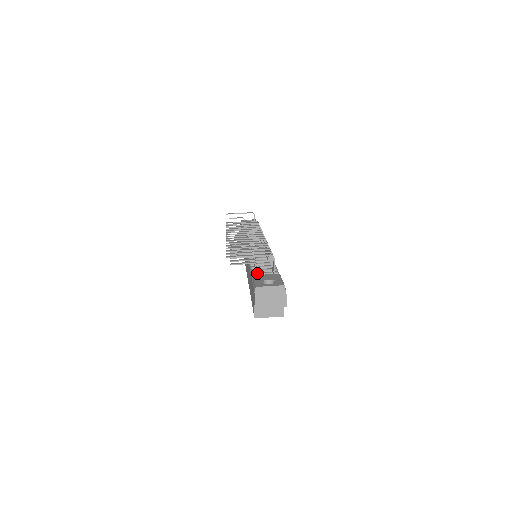
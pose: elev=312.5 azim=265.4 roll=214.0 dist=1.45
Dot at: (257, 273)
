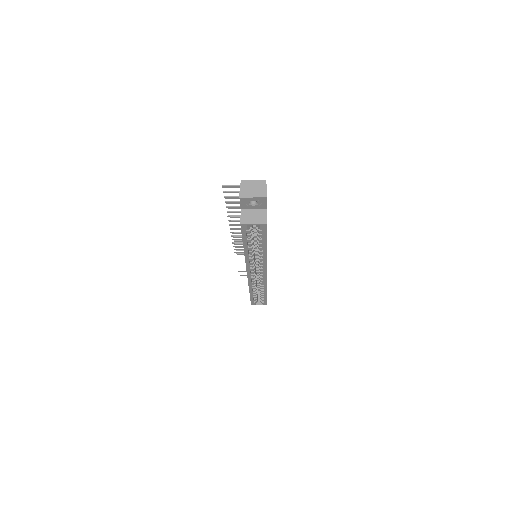
Dot at: occluded
